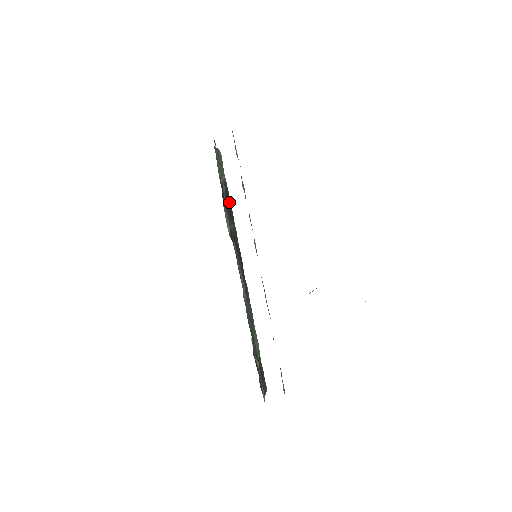
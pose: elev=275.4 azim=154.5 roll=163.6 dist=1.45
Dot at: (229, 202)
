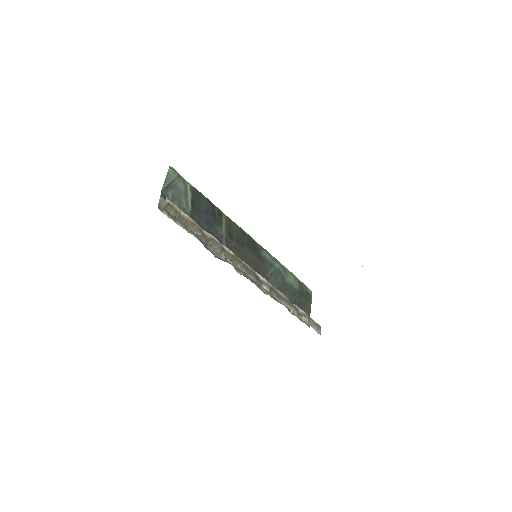
Dot at: (208, 210)
